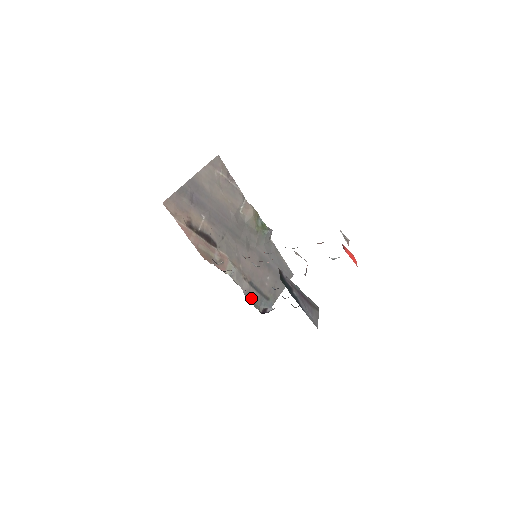
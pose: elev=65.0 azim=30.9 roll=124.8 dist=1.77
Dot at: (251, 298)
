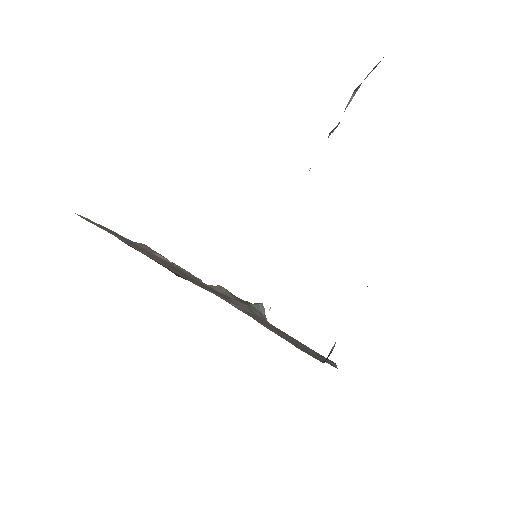
Dot at: occluded
